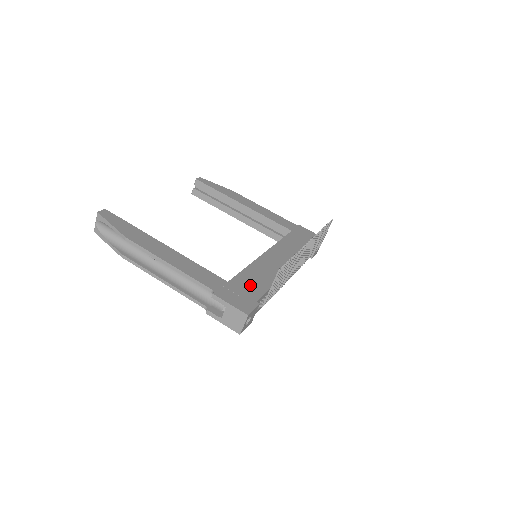
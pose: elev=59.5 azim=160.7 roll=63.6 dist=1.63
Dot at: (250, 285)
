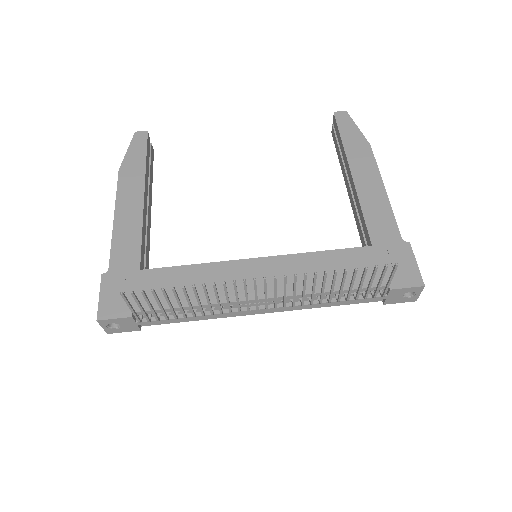
Dot at: (159, 289)
